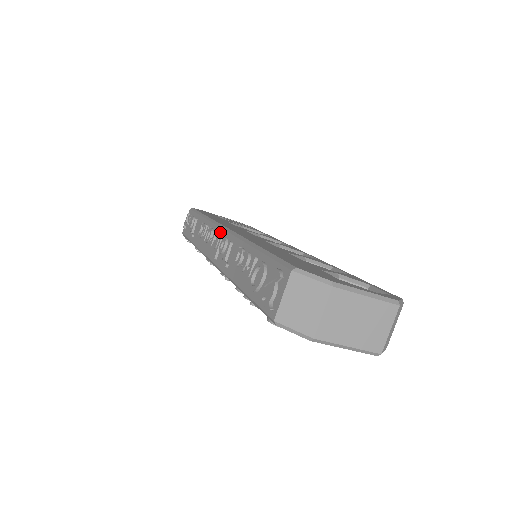
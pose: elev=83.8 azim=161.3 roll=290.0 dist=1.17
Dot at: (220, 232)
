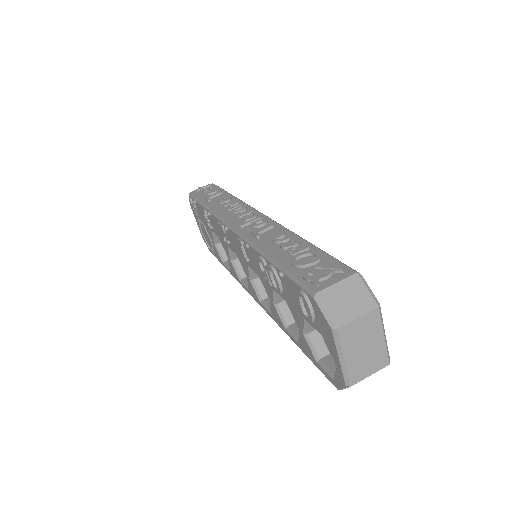
Dot at: (257, 214)
